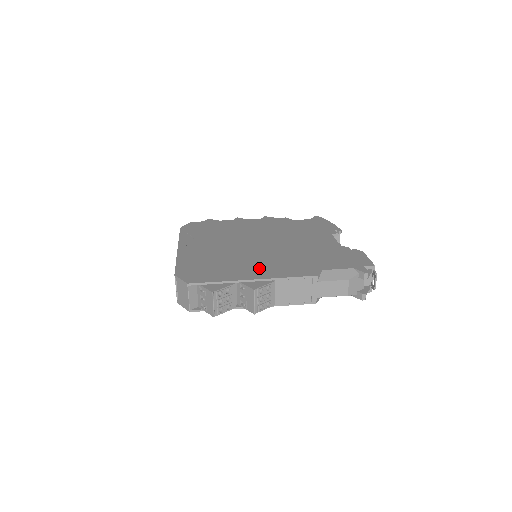
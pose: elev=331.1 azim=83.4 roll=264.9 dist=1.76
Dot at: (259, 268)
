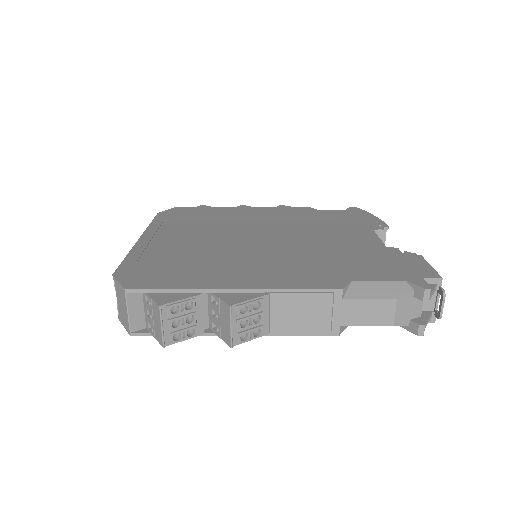
Dot at: (249, 272)
